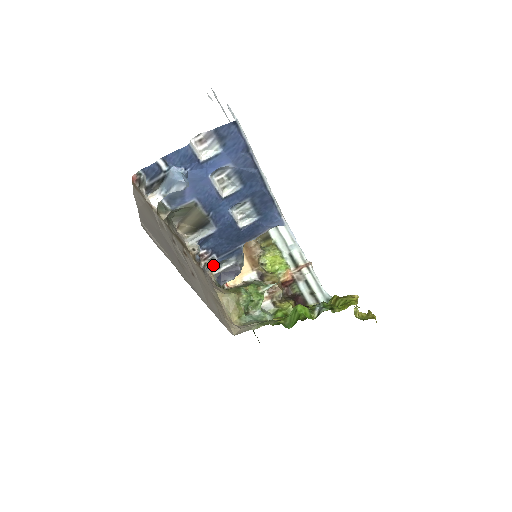
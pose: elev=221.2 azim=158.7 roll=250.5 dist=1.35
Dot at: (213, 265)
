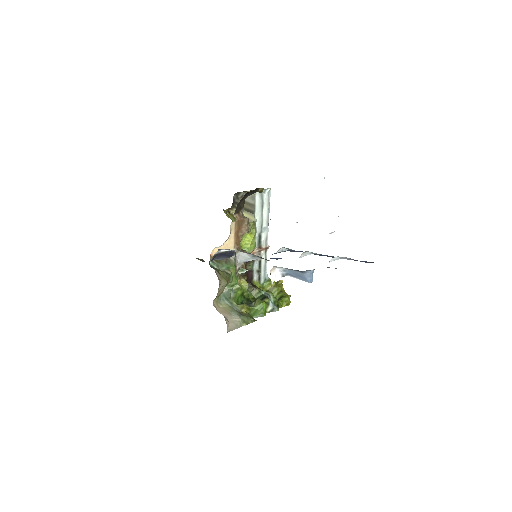
Dot at: occluded
